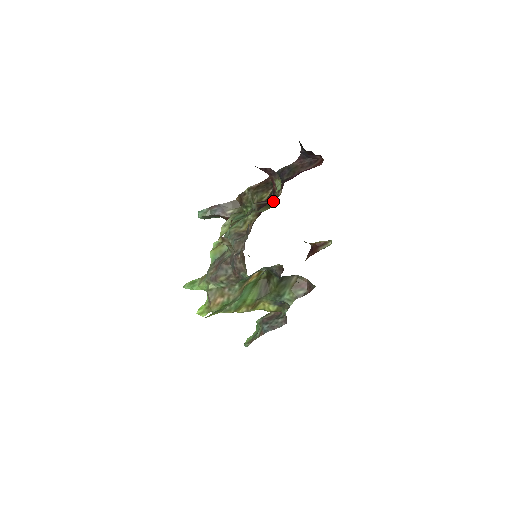
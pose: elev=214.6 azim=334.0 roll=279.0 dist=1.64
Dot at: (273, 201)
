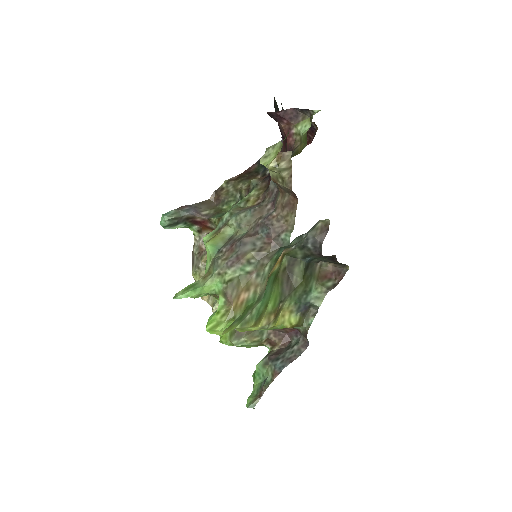
Dot at: (298, 149)
